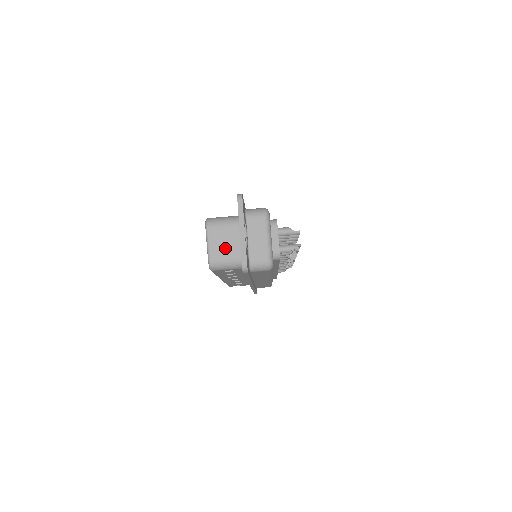
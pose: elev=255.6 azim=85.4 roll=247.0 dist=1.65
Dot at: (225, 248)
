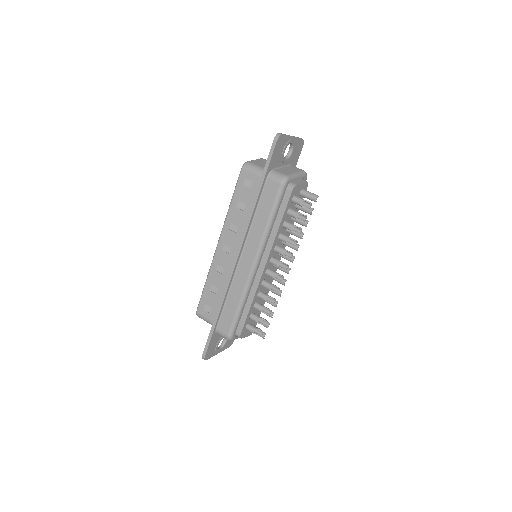
Dot at: (264, 164)
